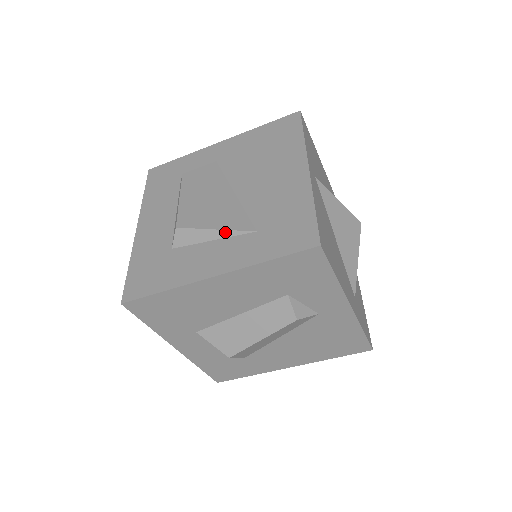
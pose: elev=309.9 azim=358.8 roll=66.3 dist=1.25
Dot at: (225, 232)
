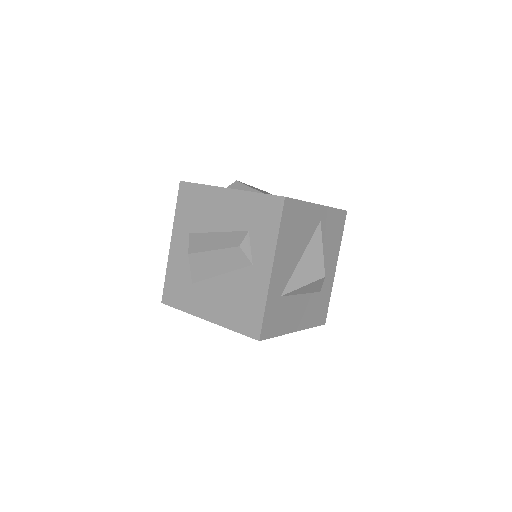
Dot at: (254, 190)
